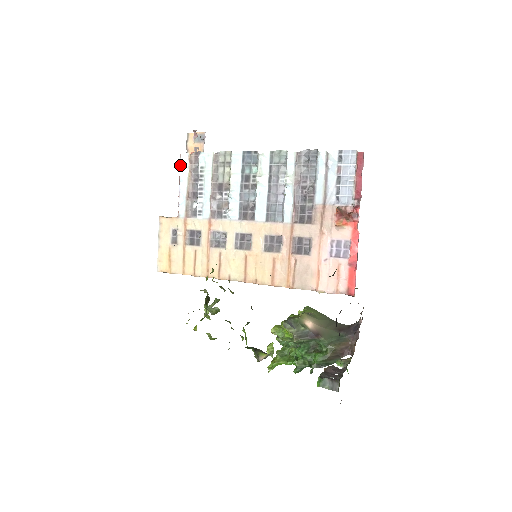
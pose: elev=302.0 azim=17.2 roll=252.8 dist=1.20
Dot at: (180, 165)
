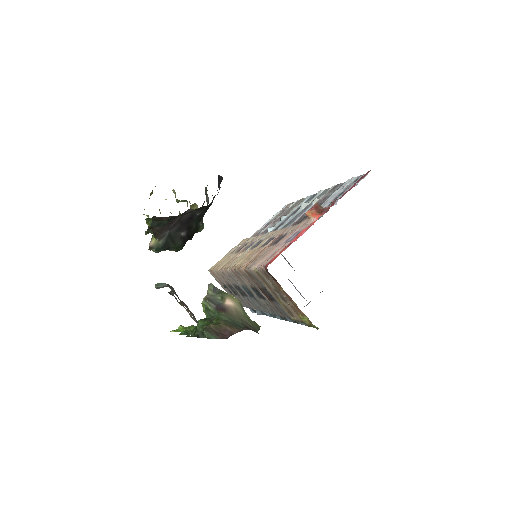
Dot at: occluded
